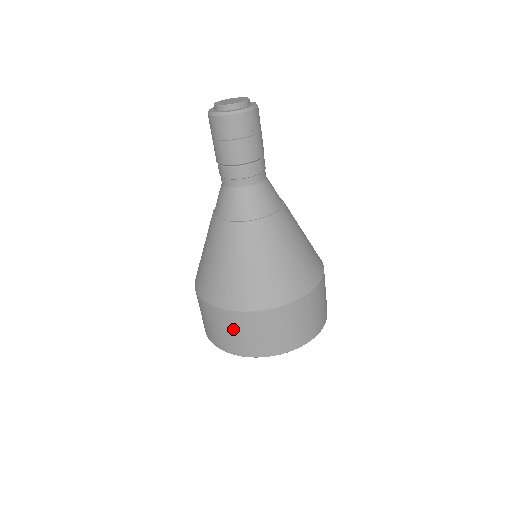
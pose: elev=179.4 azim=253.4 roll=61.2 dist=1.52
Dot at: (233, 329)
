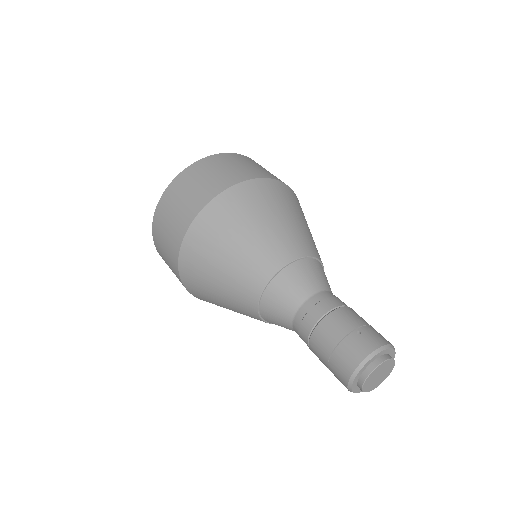
Dot at: occluded
